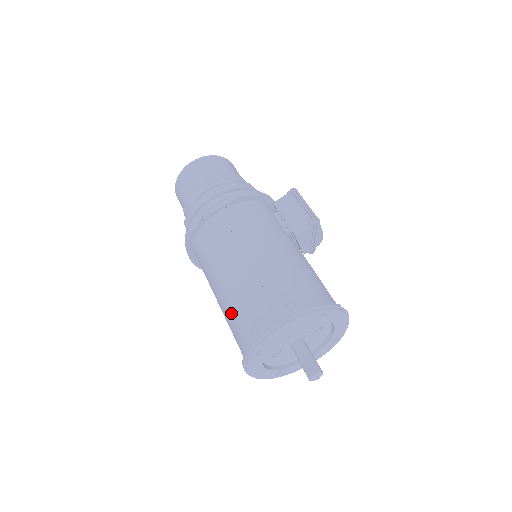
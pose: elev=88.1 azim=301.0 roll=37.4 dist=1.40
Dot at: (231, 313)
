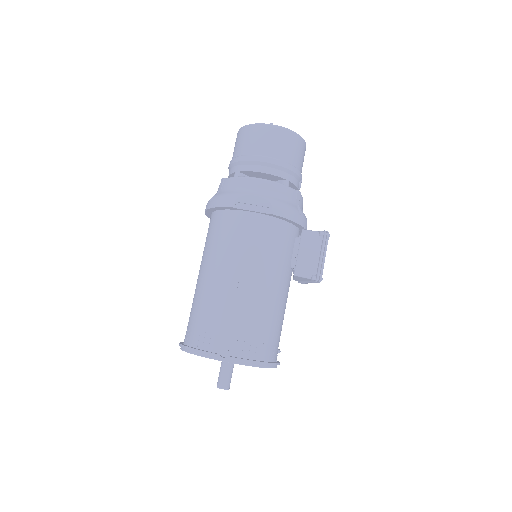
Dot at: (198, 305)
